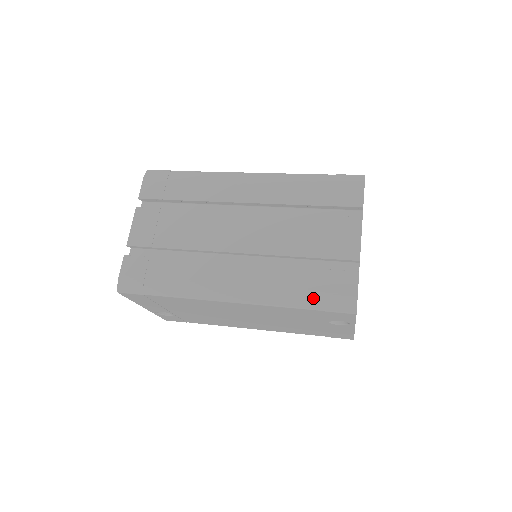
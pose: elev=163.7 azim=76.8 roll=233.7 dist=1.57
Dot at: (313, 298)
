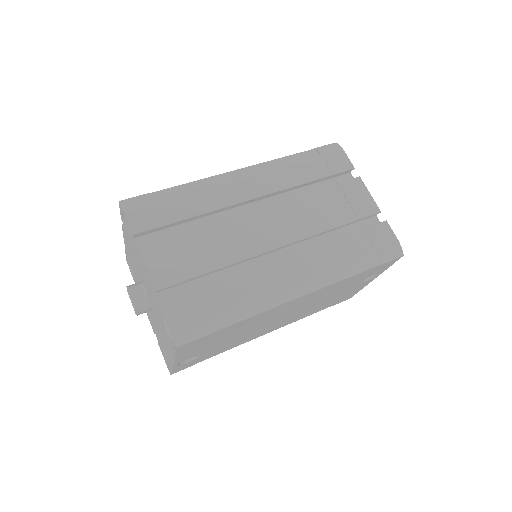
Dot at: (368, 257)
